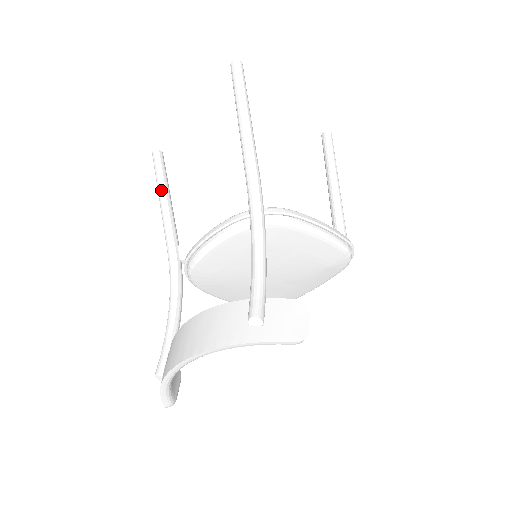
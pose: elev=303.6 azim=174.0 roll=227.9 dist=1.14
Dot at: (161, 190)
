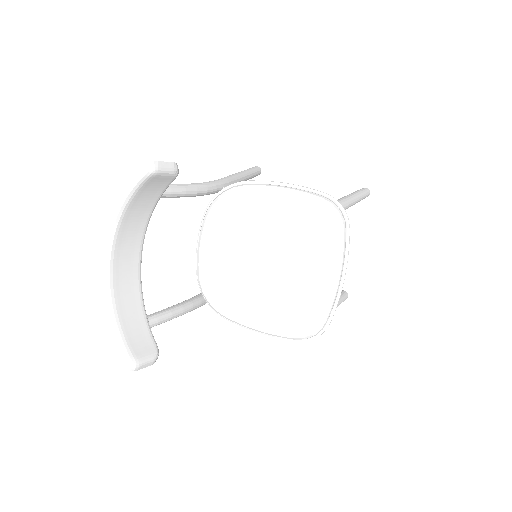
Dot at: occluded
